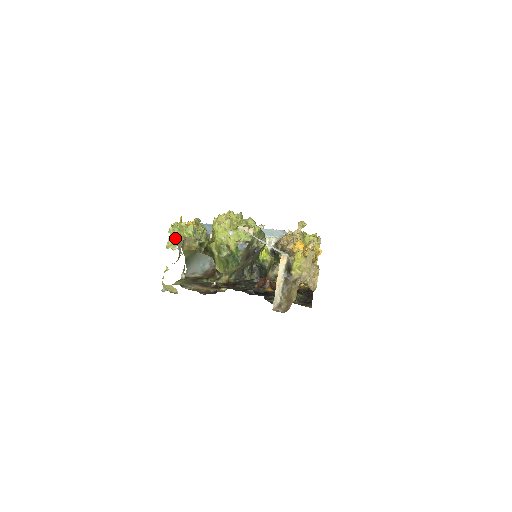
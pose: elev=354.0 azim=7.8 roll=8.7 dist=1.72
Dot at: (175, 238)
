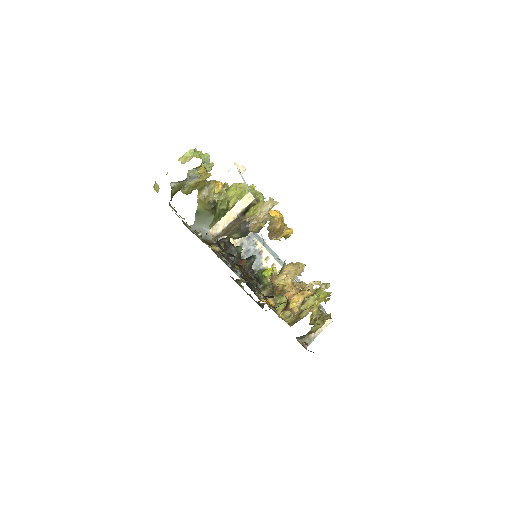
Dot at: (190, 157)
